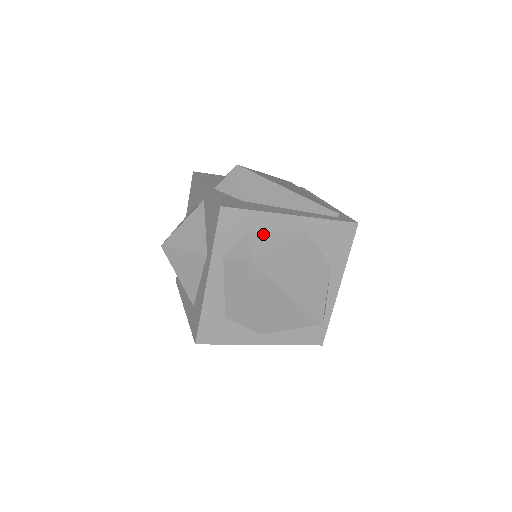
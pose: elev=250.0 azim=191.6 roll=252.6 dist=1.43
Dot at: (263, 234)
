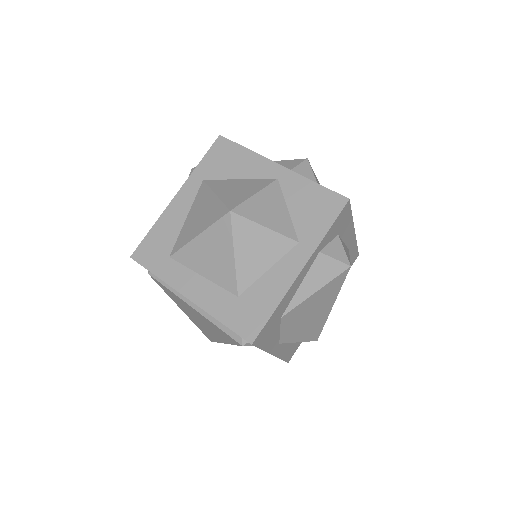
Dot at: occluded
